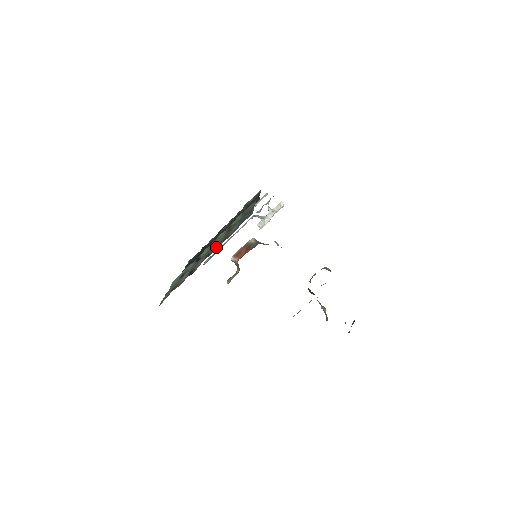
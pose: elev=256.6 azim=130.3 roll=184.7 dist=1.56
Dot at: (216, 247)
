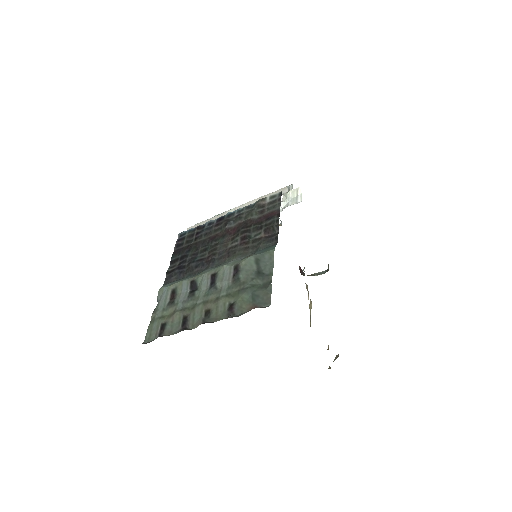
Dot at: (219, 311)
